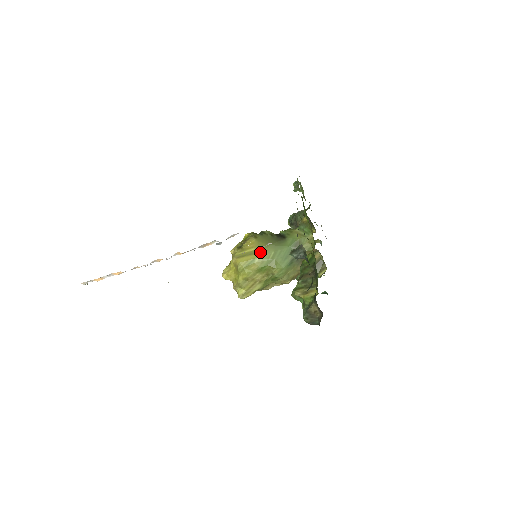
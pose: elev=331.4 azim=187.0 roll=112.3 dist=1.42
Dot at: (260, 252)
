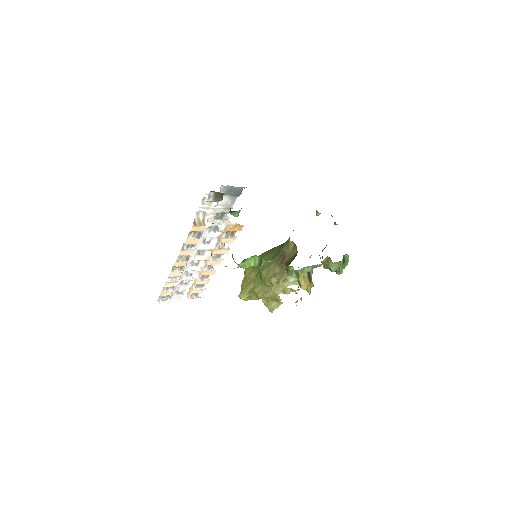
Dot at: (262, 254)
